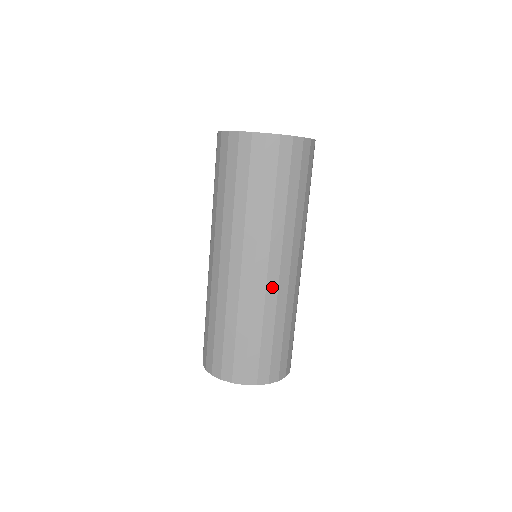
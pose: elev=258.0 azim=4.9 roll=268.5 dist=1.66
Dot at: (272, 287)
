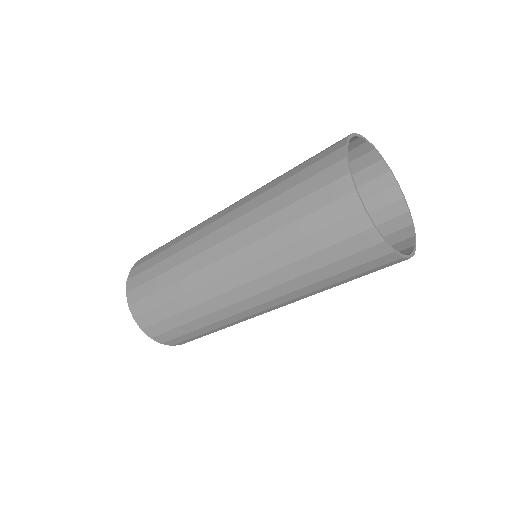
Dot at: (243, 315)
